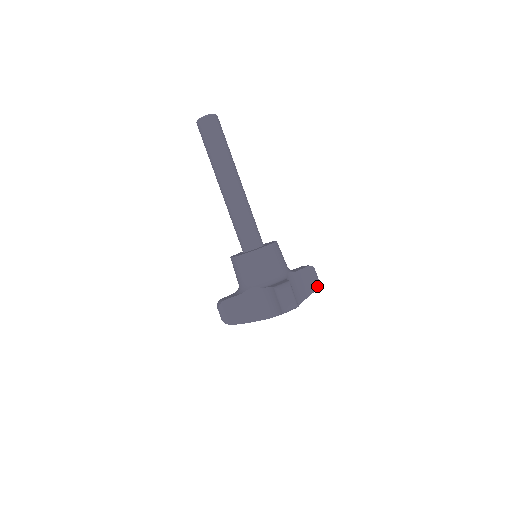
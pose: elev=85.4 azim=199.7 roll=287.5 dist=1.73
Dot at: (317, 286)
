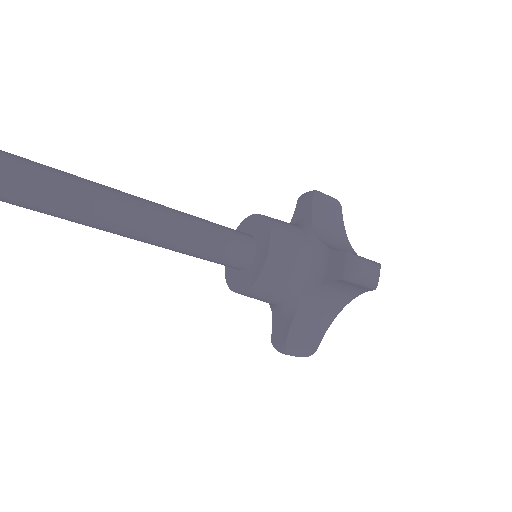
Dot at: (371, 289)
